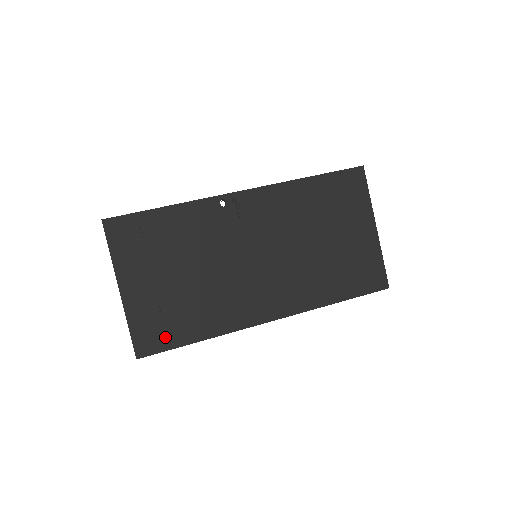
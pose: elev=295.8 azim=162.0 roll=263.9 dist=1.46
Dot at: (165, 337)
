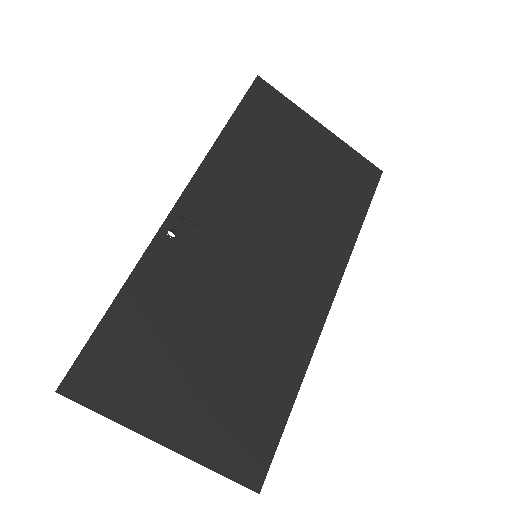
Dot at: (261, 435)
